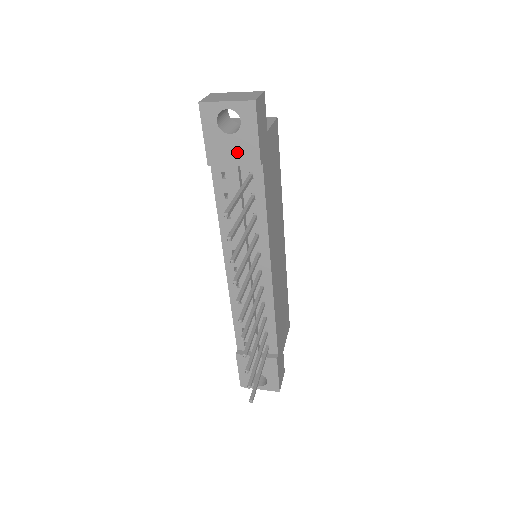
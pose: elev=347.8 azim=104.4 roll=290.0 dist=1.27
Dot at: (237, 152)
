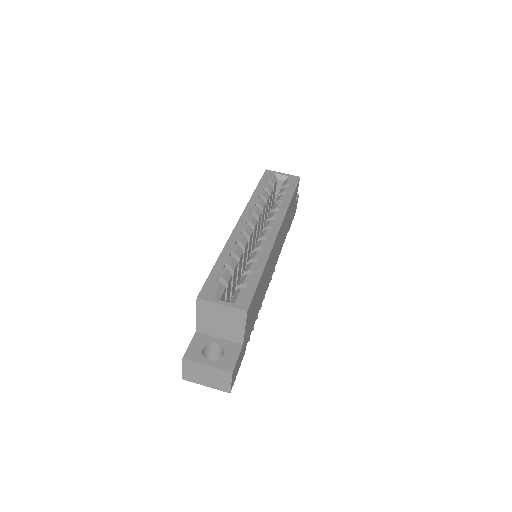
Dot at: occluded
